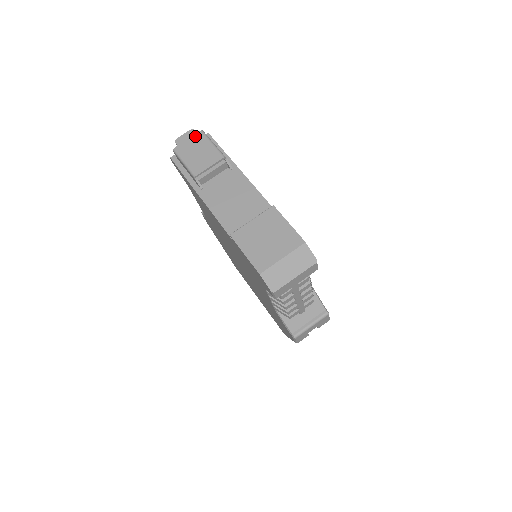
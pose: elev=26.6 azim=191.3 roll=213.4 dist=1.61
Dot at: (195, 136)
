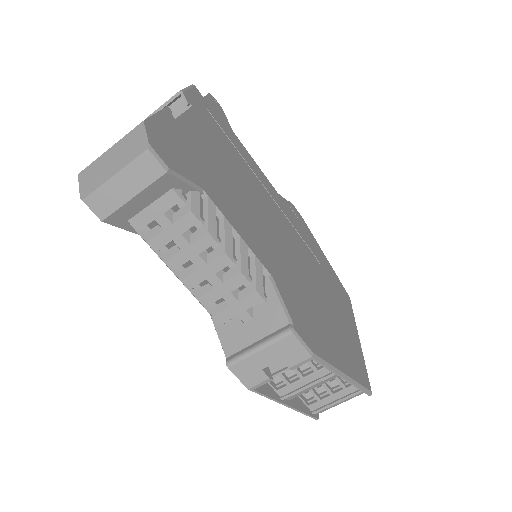
Dot at: occluded
